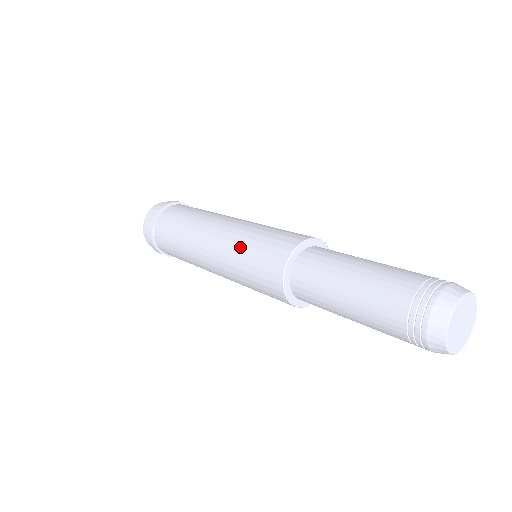
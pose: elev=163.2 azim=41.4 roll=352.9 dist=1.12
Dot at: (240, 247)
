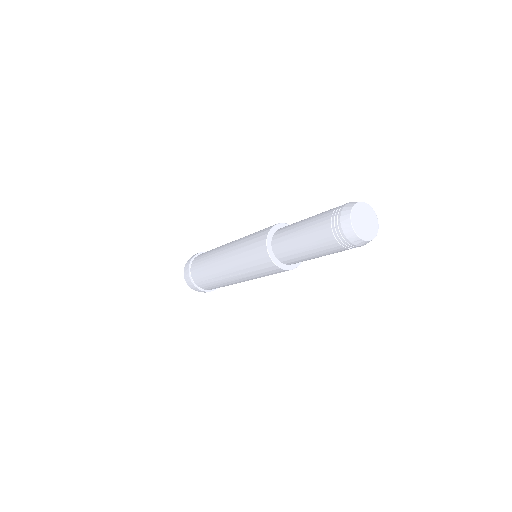
Dot at: (247, 236)
